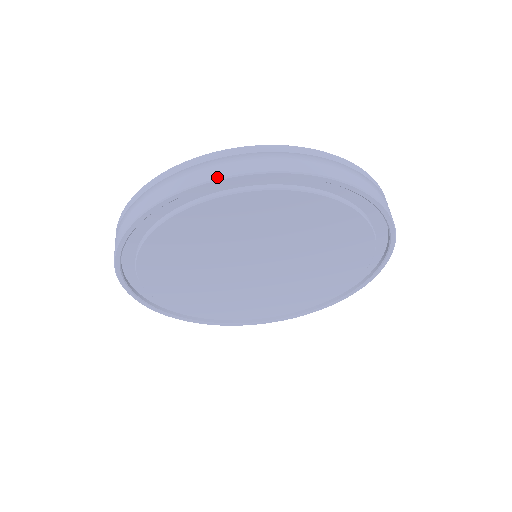
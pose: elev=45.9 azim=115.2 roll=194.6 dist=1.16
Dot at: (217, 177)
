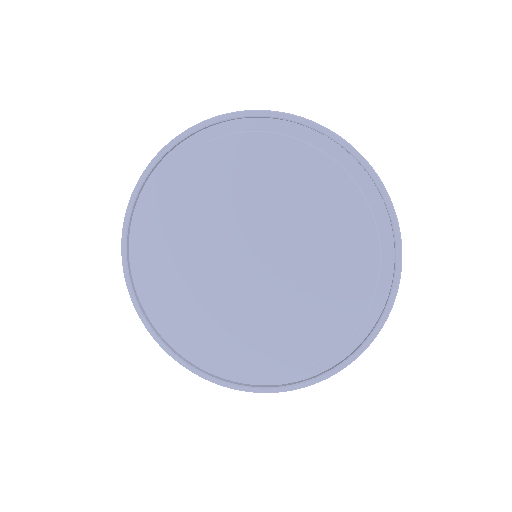
Dot at: (220, 115)
